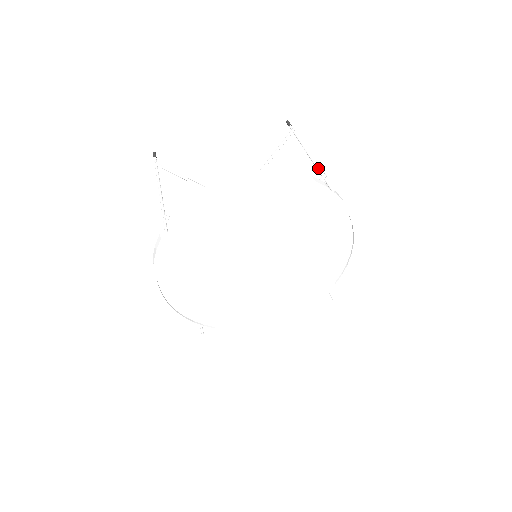
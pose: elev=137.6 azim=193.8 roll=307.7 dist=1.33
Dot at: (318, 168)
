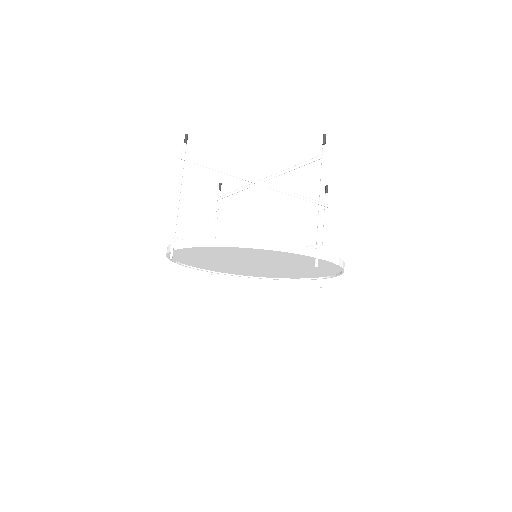
Dot at: (318, 230)
